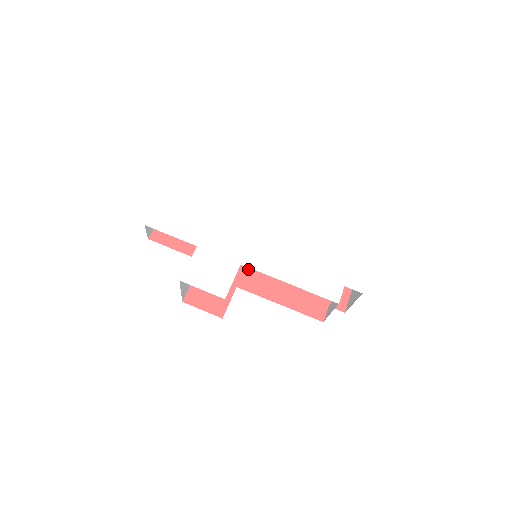
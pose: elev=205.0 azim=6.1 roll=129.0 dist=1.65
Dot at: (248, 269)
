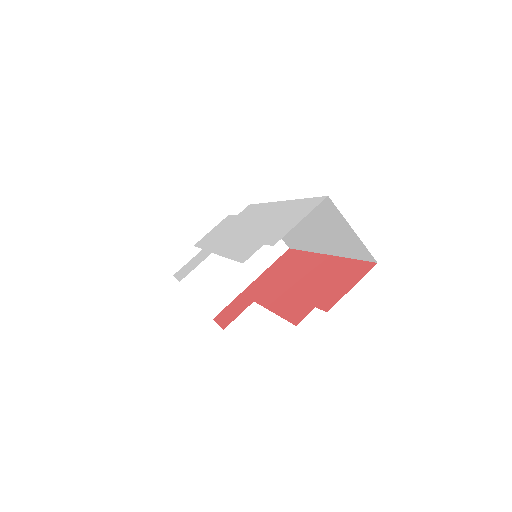
Dot at: (274, 284)
